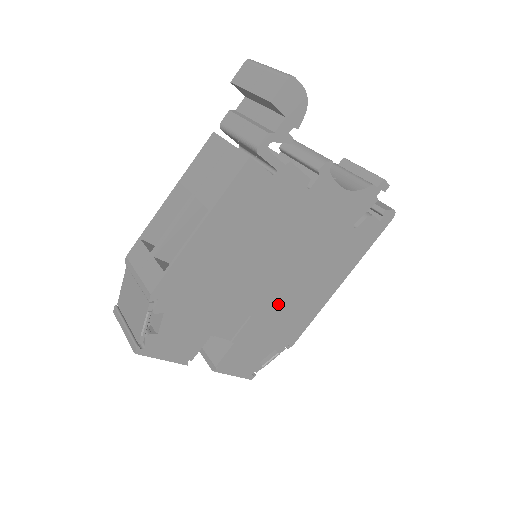
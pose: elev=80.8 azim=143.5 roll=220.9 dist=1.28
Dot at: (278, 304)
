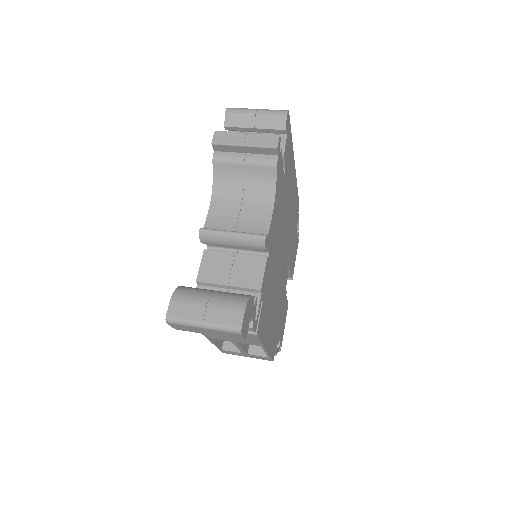
Dot at: (289, 239)
